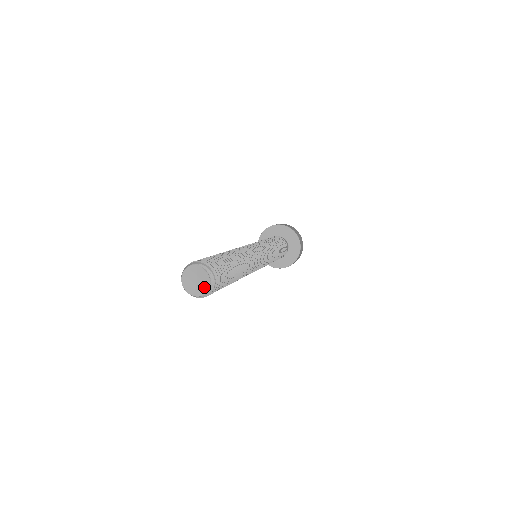
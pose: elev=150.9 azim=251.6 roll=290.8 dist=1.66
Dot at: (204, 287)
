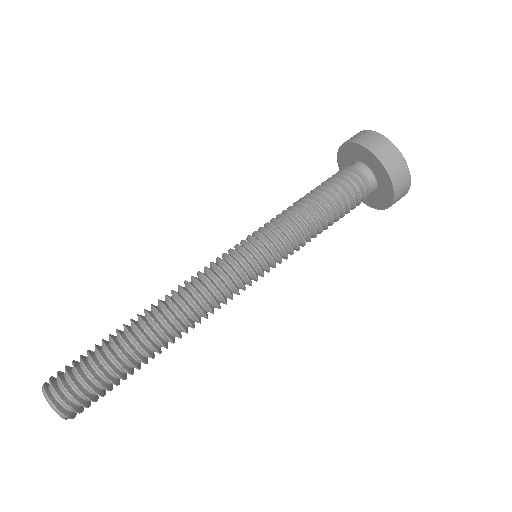
Dot at: occluded
